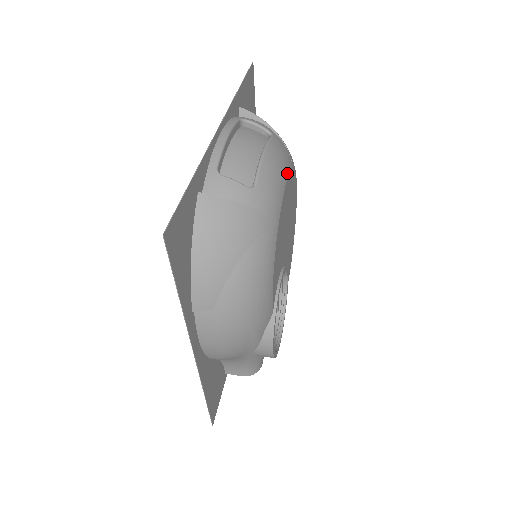
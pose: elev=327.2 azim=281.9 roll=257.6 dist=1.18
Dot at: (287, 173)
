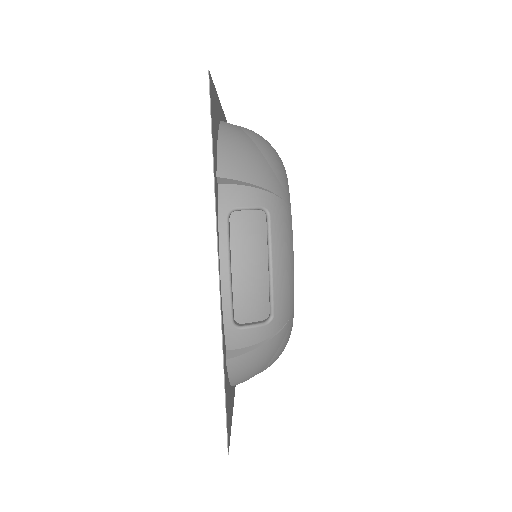
Dot at: (292, 249)
